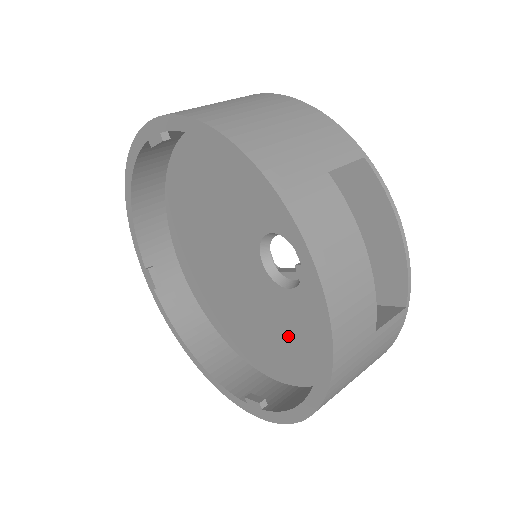
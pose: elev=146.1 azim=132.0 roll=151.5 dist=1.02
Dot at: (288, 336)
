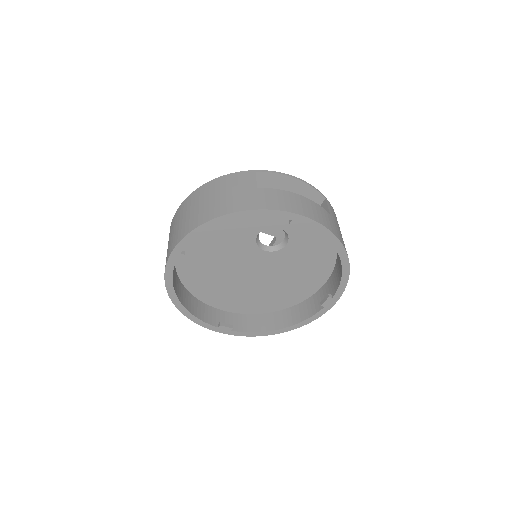
Dot at: (305, 263)
